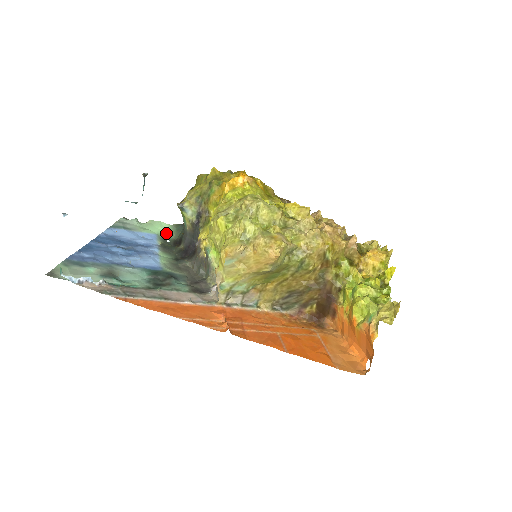
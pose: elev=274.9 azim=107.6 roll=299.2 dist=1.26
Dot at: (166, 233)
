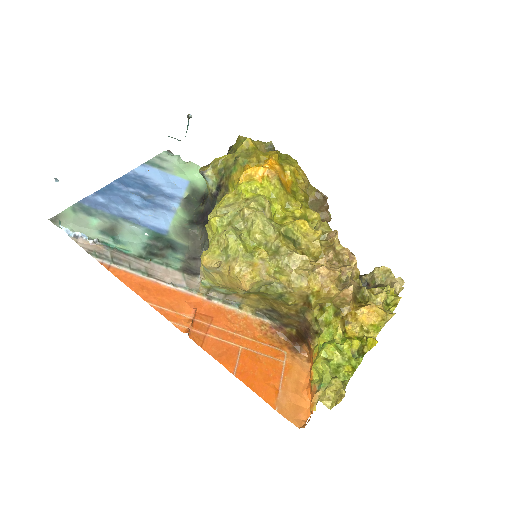
Dot at: (200, 182)
